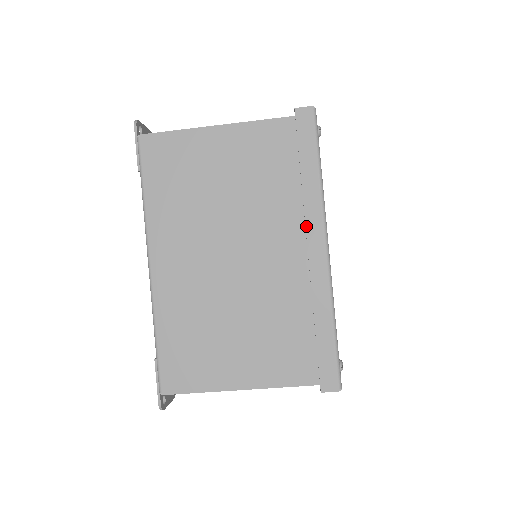
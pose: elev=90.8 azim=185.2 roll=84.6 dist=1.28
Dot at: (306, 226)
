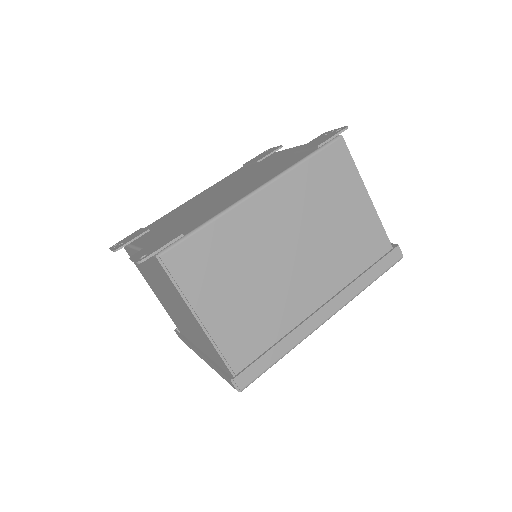
Dot at: (336, 296)
